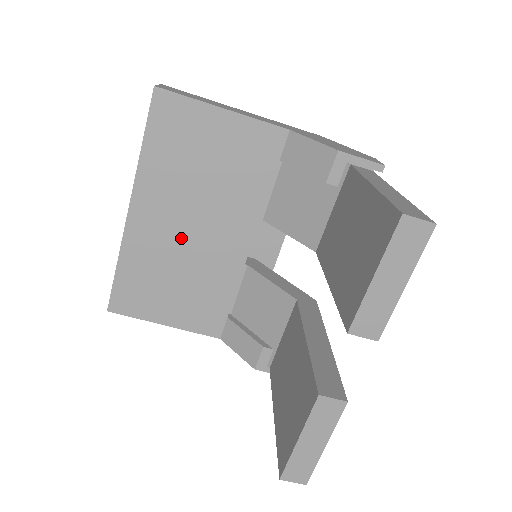
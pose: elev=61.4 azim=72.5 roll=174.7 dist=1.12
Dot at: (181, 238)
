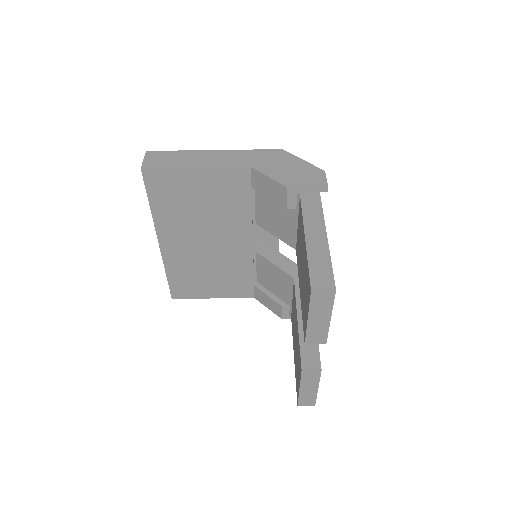
Dot at: (201, 250)
